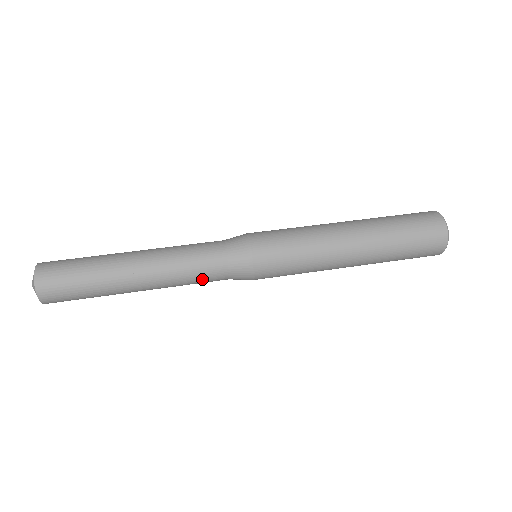
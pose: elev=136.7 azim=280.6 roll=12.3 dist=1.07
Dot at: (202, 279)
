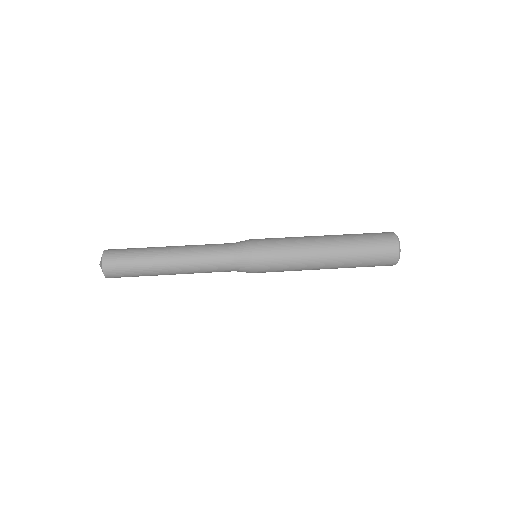
Dot at: occluded
